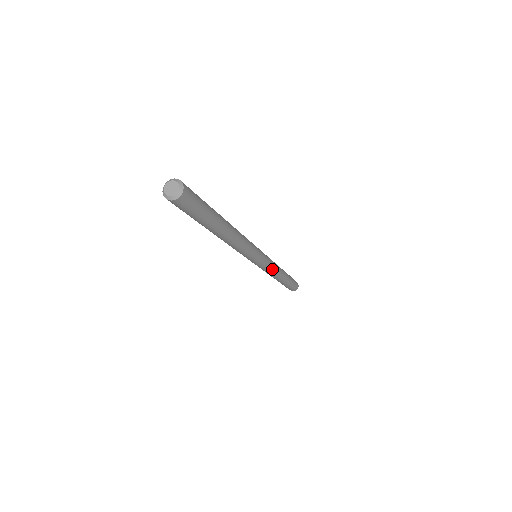
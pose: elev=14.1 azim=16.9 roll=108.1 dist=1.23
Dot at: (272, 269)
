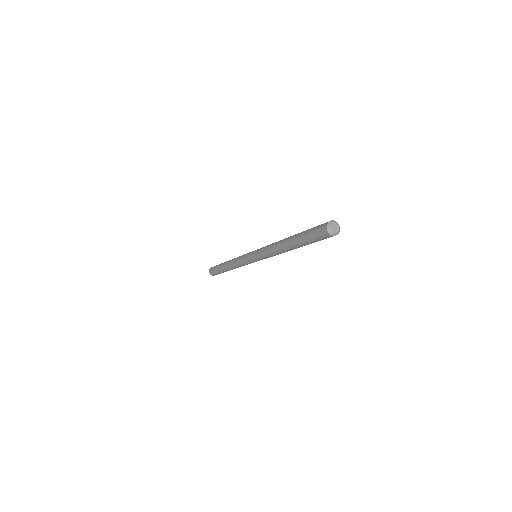
Dot at: occluded
